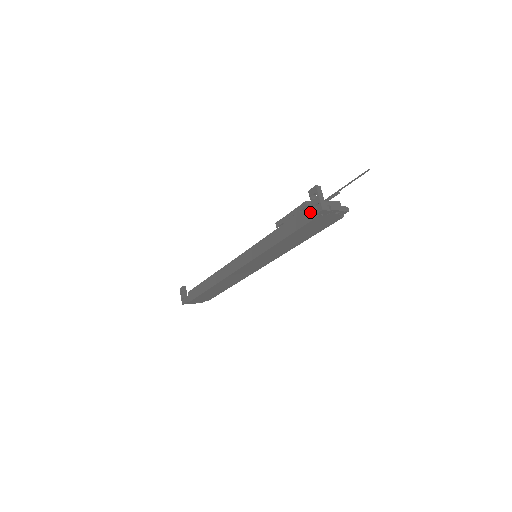
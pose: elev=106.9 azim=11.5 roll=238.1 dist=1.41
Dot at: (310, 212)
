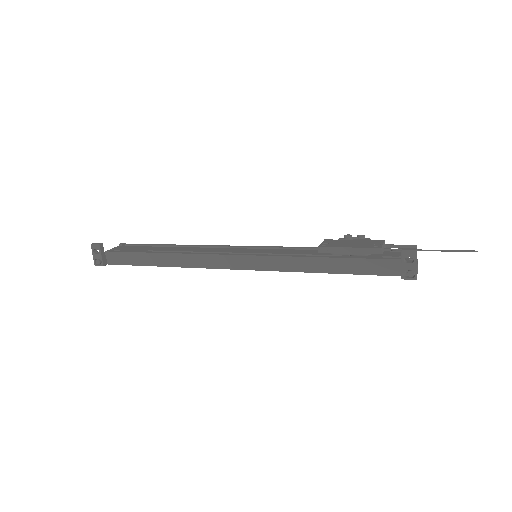
Dot at: (388, 267)
